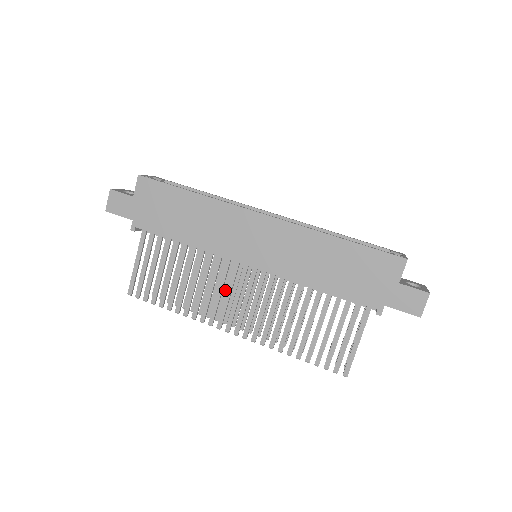
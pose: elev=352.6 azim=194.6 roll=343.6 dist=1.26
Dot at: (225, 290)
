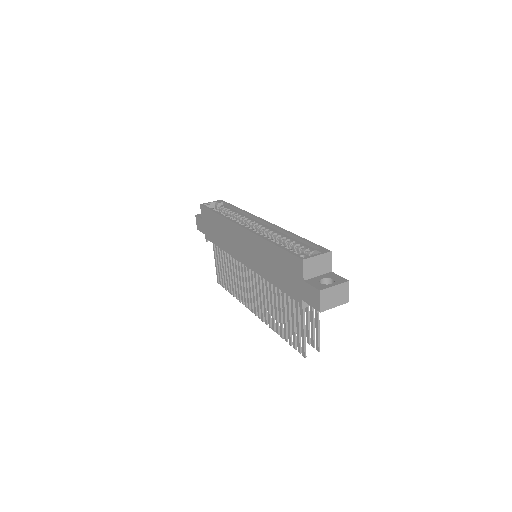
Dot at: occluded
